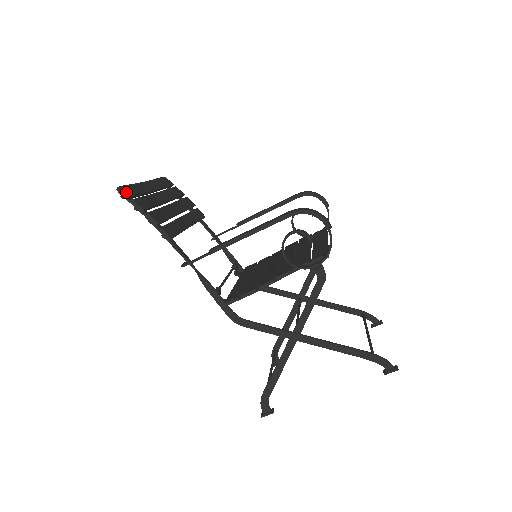
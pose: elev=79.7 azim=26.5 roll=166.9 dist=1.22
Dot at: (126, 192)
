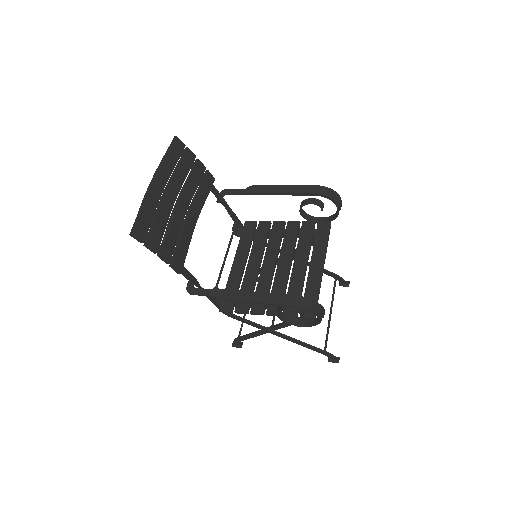
Dot at: (139, 237)
